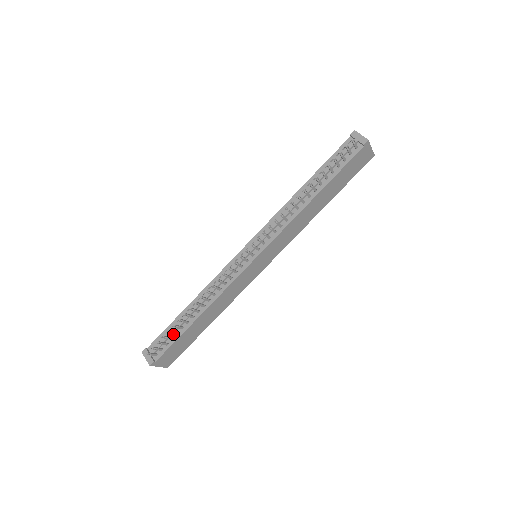
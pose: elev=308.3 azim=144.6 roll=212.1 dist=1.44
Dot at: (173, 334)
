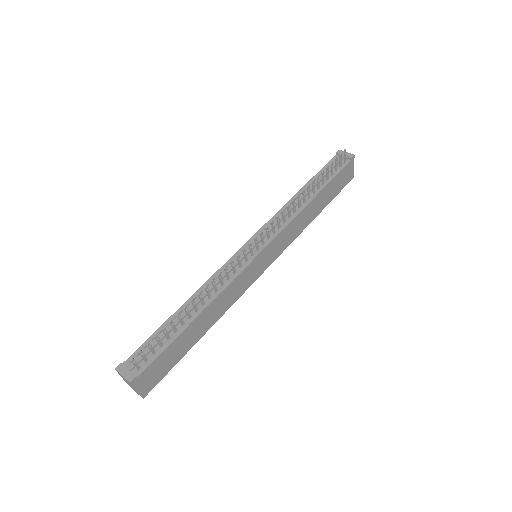
Dot at: (162, 340)
